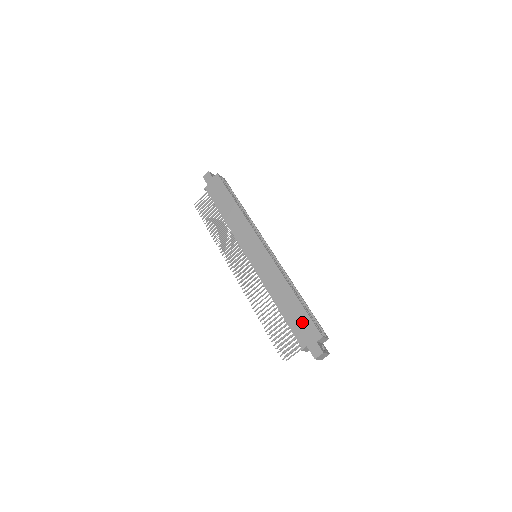
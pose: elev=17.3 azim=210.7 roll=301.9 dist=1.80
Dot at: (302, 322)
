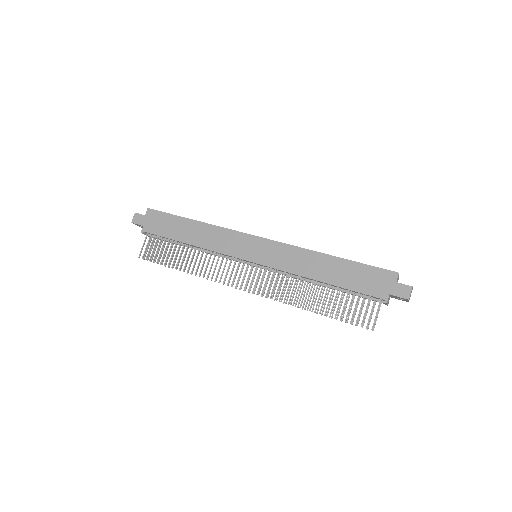
Dot at: (365, 276)
